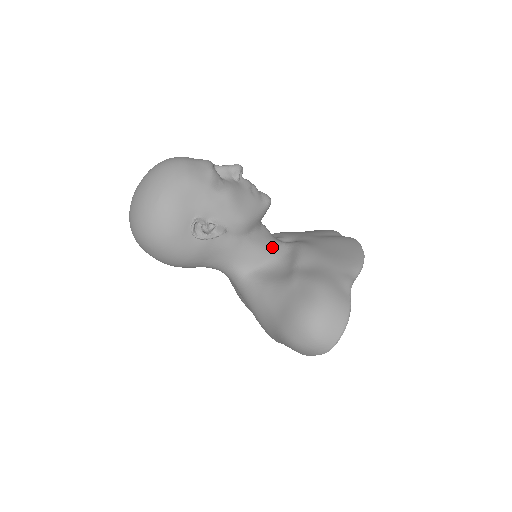
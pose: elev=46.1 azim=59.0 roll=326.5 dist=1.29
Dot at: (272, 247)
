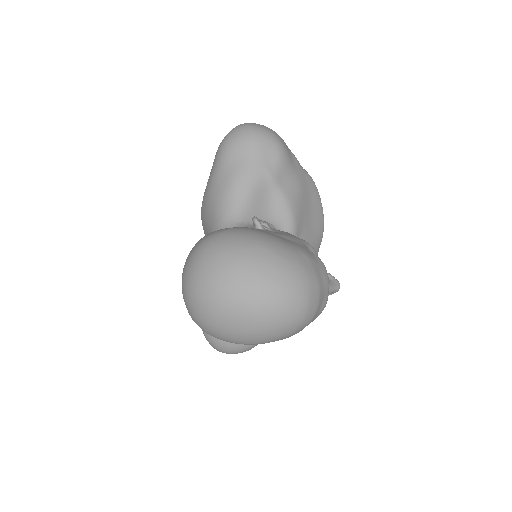
Dot at: occluded
